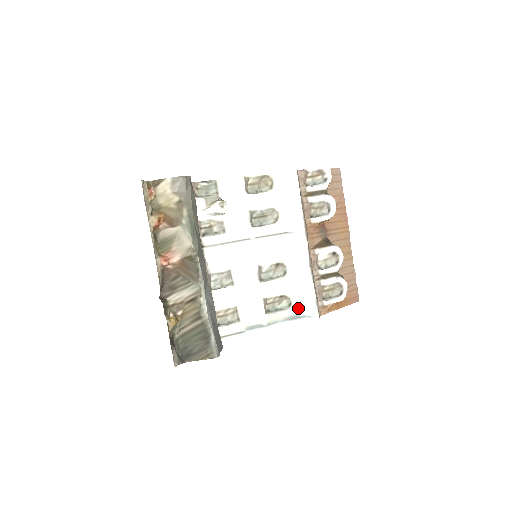
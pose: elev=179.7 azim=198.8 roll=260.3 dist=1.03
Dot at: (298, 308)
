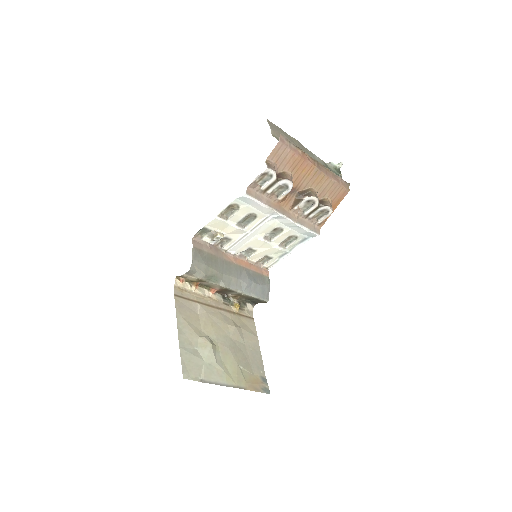
Dot at: (303, 236)
